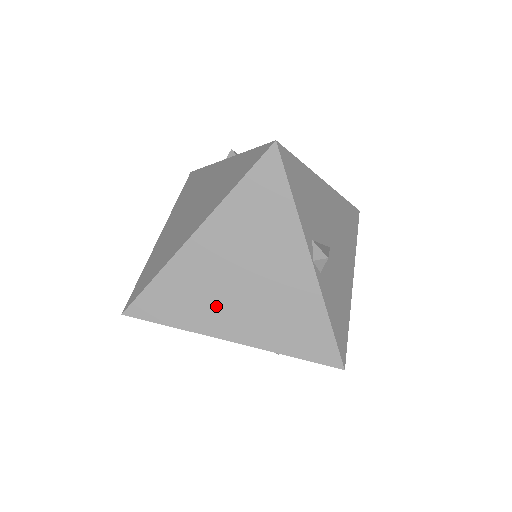
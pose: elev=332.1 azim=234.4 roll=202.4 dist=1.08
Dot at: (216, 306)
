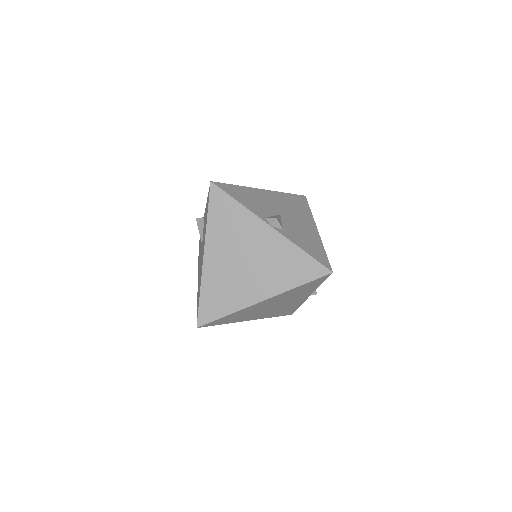
Dot at: (252, 315)
